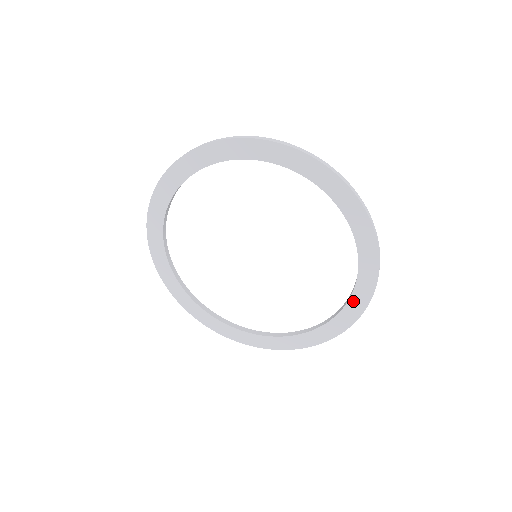
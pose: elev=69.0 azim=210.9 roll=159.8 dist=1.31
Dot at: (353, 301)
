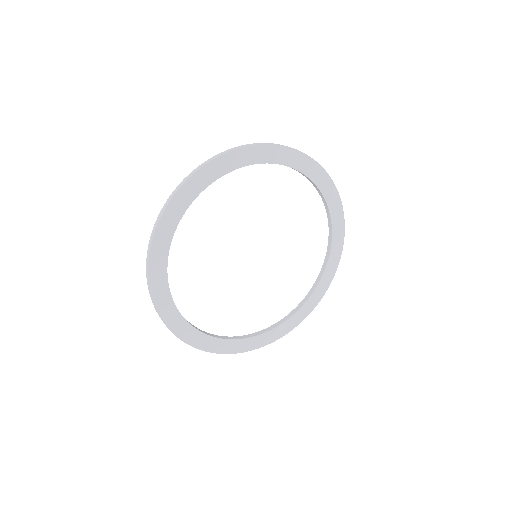
Dot at: (331, 259)
